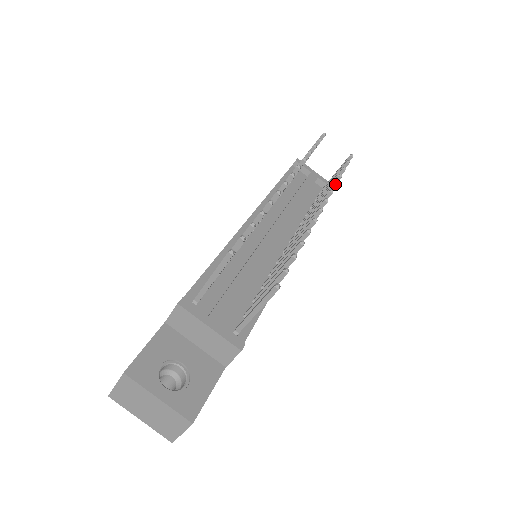
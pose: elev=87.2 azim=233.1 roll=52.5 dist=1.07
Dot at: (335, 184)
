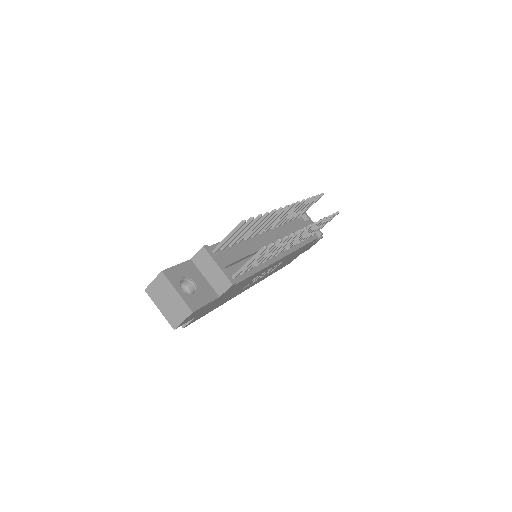
Dot at: (320, 221)
